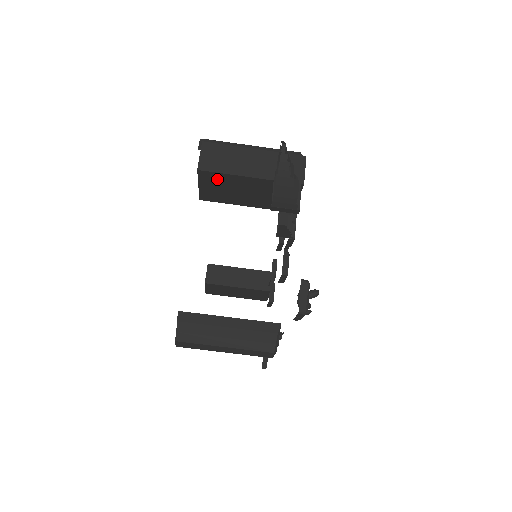
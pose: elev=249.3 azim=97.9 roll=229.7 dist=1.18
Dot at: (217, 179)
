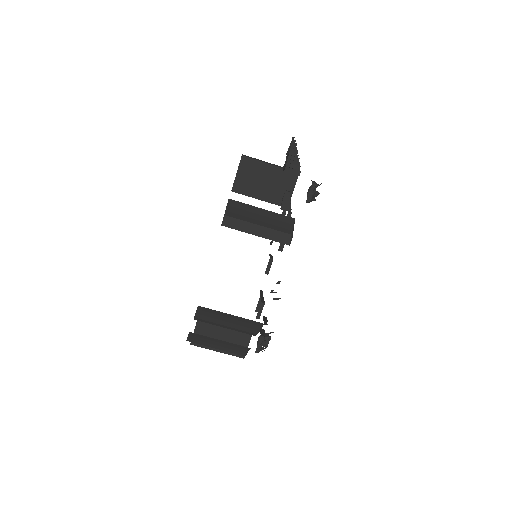
Dot at: (250, 166)
